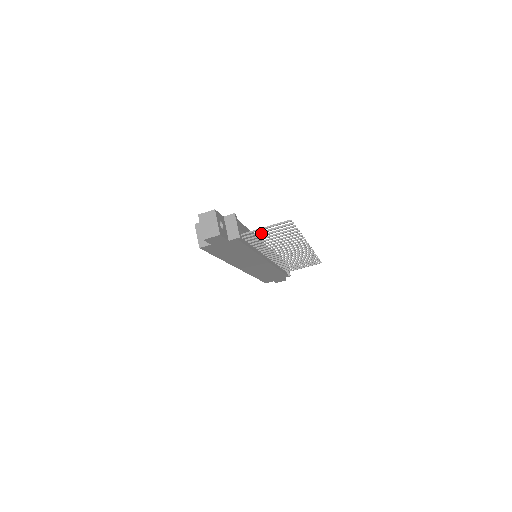
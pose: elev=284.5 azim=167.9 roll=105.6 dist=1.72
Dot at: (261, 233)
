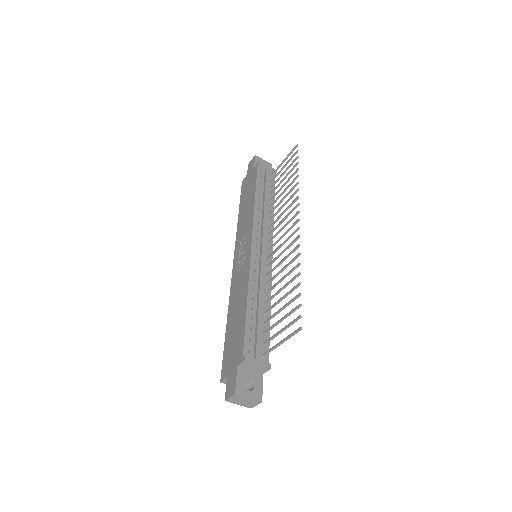
Dot at: (277, 334)
